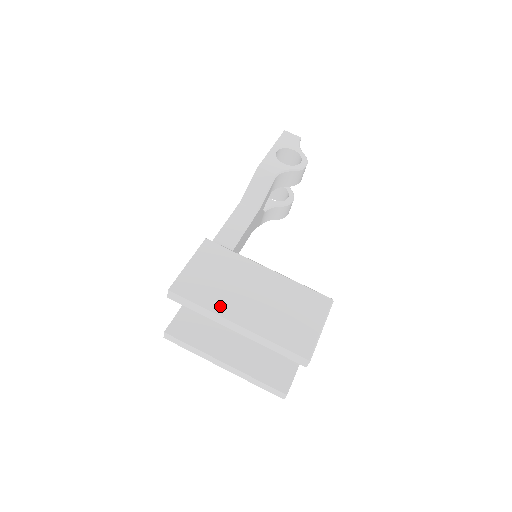
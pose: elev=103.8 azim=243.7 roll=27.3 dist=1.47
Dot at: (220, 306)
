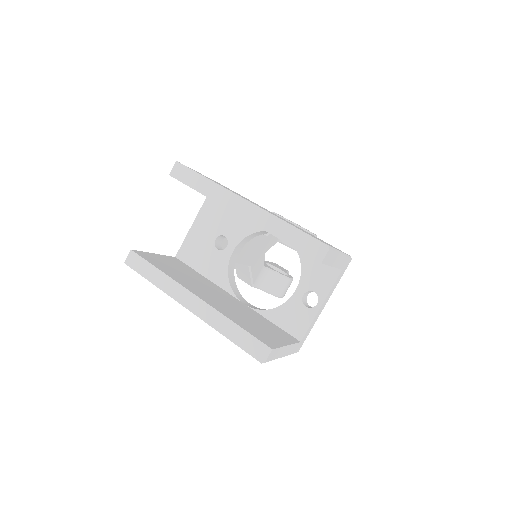
Dot at: occluded
